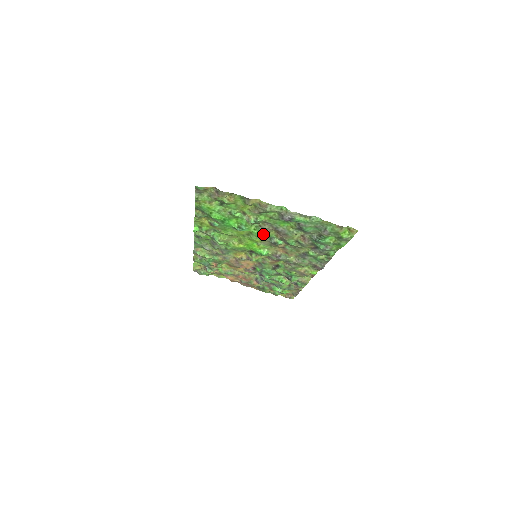
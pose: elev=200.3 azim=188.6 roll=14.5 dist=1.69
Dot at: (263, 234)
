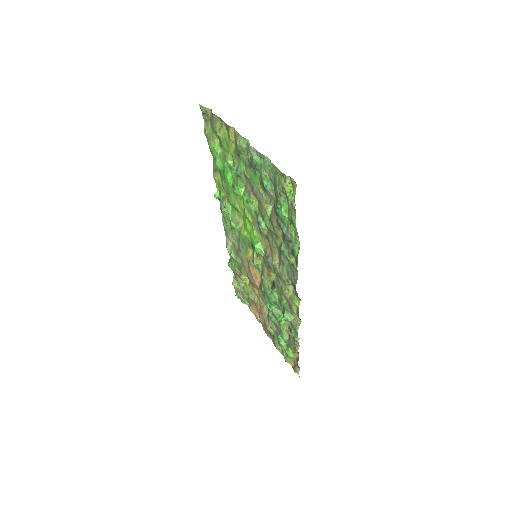
Dot at: (249, 203)
